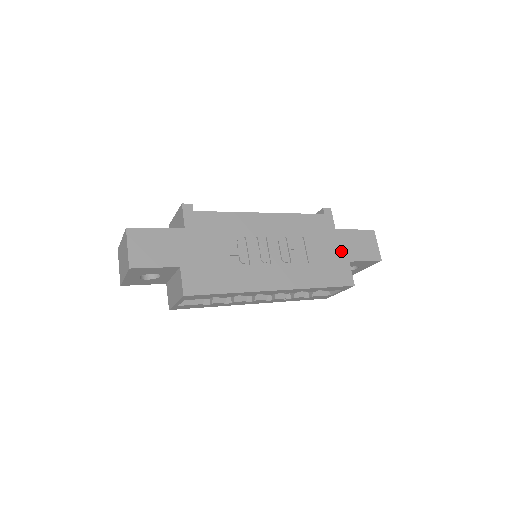
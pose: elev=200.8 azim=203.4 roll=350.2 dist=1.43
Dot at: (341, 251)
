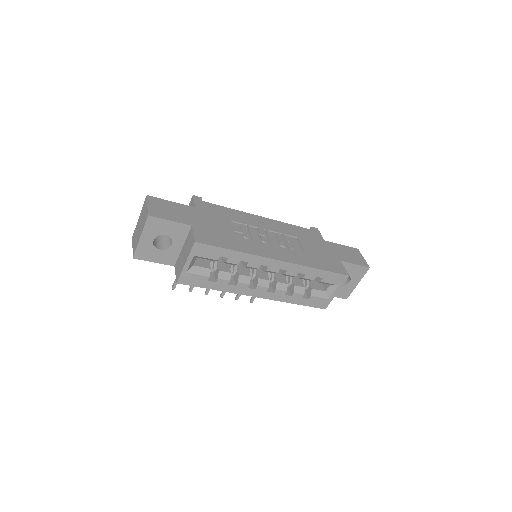
Dot at: (332, 253)
